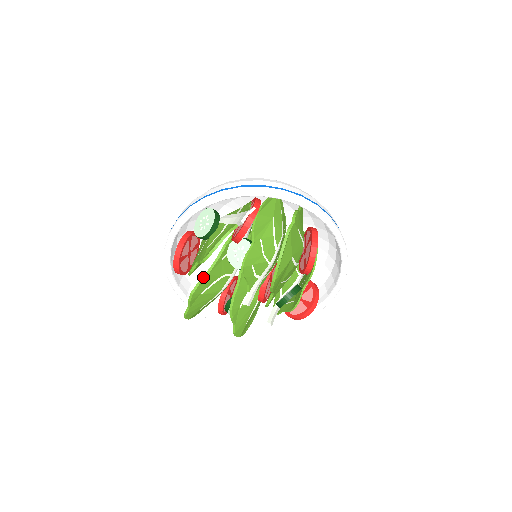
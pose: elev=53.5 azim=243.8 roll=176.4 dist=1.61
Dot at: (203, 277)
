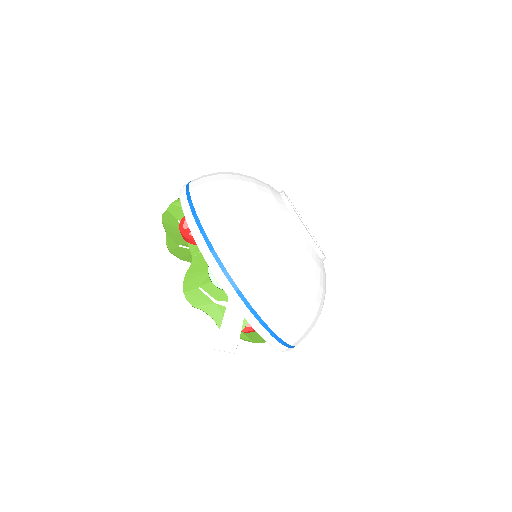
Dot at: (187, 260)
